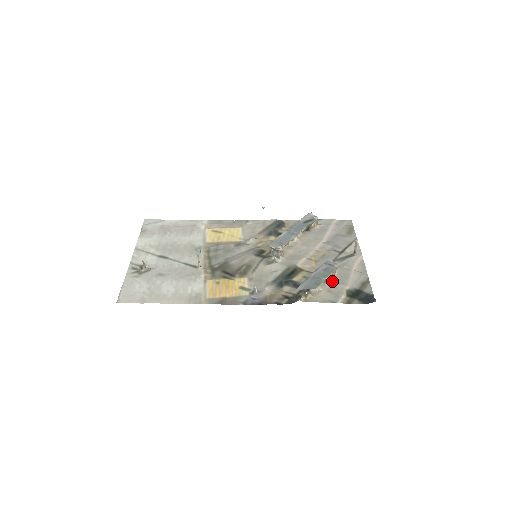
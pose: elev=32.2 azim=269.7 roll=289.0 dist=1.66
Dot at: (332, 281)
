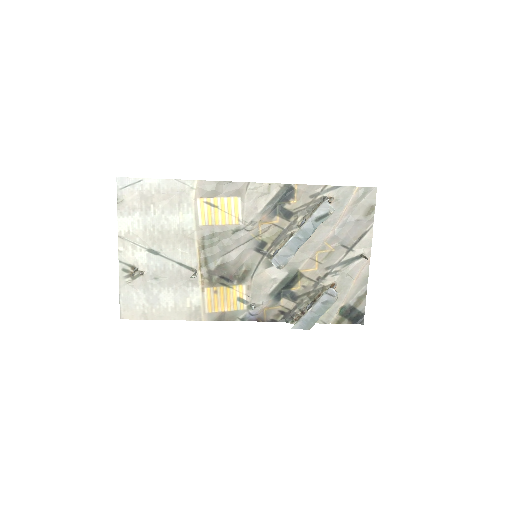
Dot at: occluded
